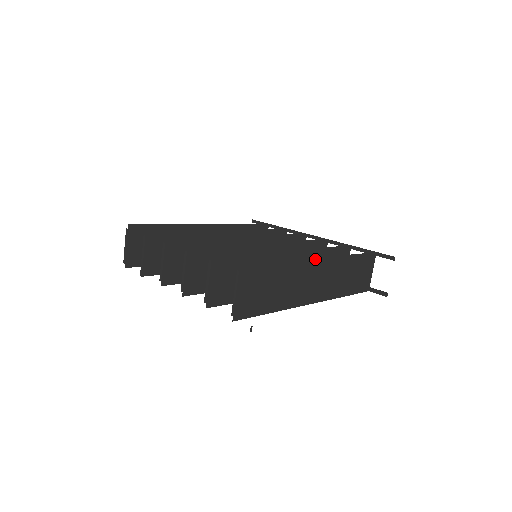
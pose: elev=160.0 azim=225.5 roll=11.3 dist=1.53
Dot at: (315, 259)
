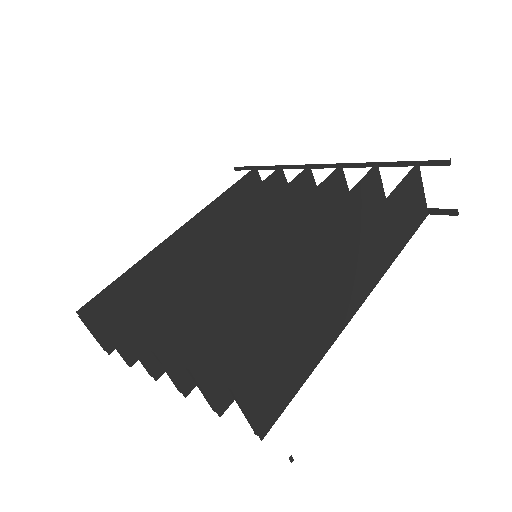
Dot at: (336, 258)
